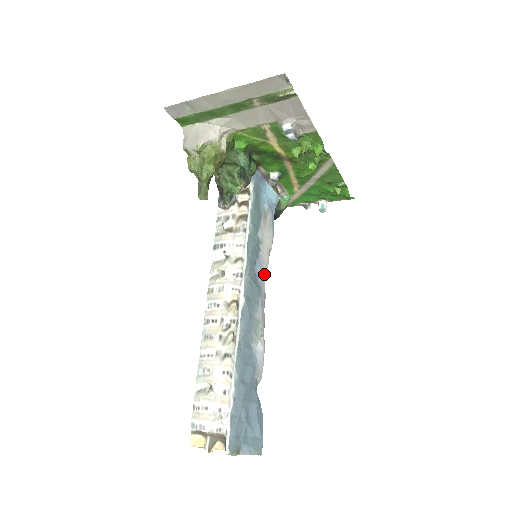
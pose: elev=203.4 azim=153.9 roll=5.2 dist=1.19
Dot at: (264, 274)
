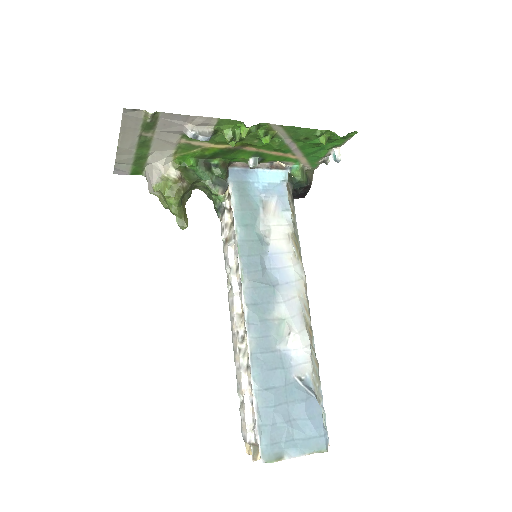
Dot at: (289, 263)
